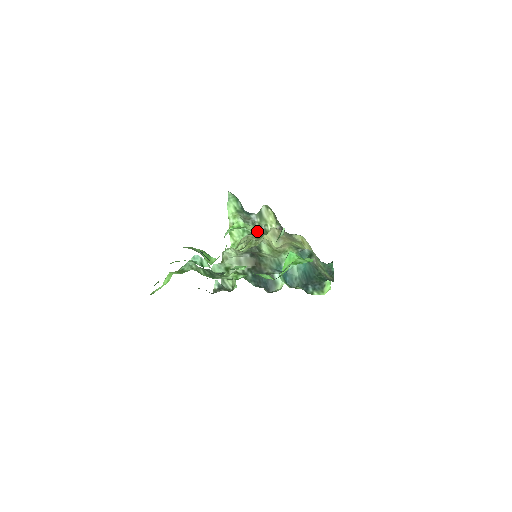
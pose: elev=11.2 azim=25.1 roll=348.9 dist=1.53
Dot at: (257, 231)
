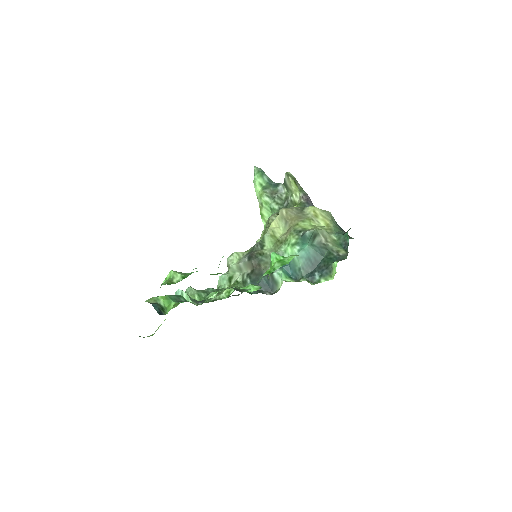
Dot at: (284, 205)
